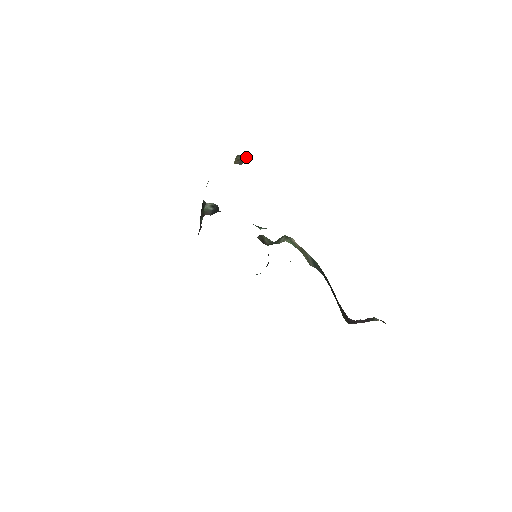
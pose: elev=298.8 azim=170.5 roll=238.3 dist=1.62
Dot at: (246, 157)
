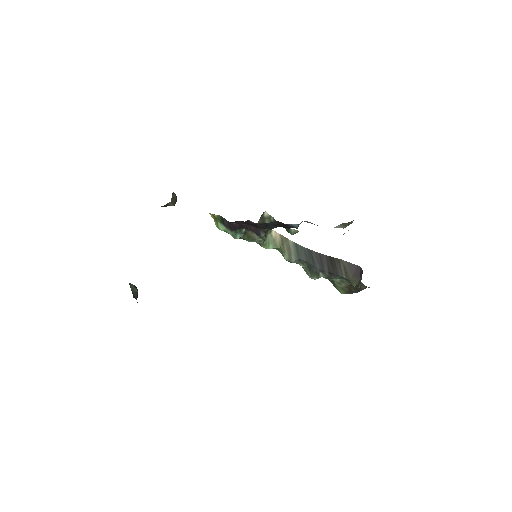
Dot at: (176, 197)
